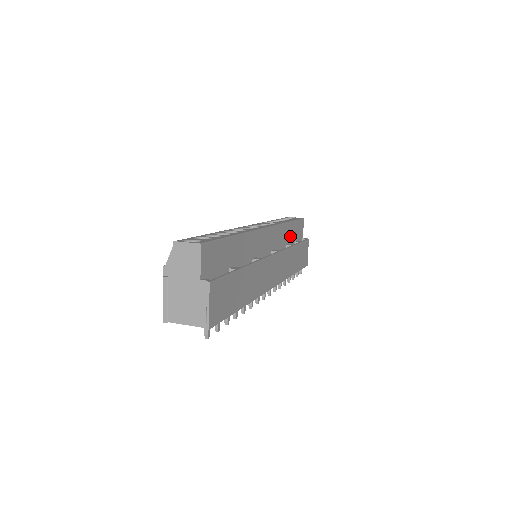
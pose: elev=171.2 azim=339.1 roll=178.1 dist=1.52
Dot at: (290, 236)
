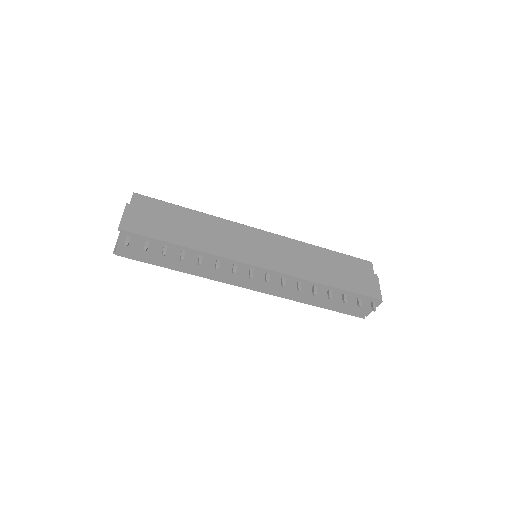
Dot at: occluded
